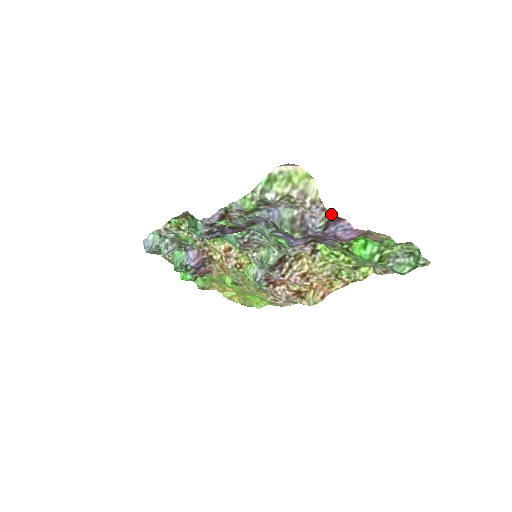
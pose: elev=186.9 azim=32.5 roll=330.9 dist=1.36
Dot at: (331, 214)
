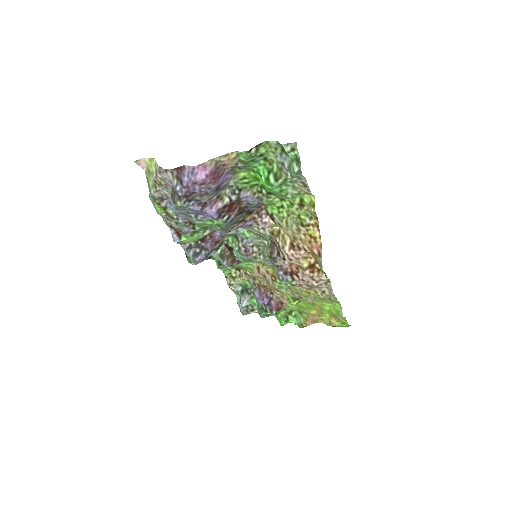
Dot at: (171, 170)
